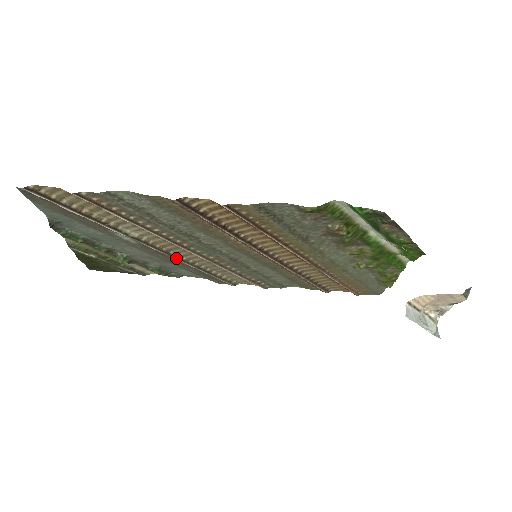
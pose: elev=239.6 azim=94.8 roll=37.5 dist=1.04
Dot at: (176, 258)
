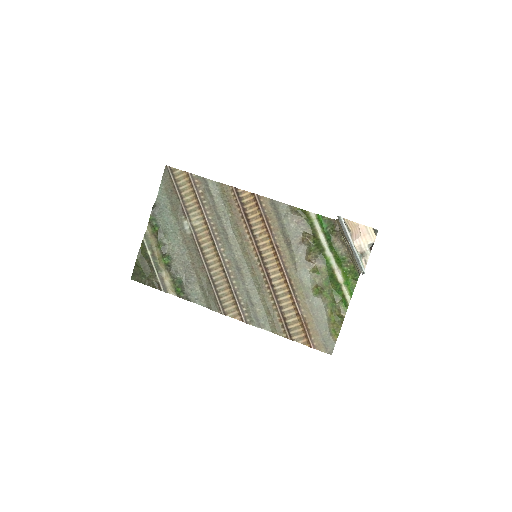
Dot at: (203, 258)
